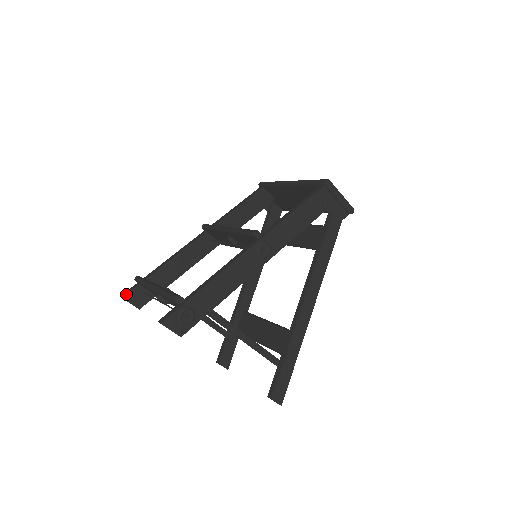
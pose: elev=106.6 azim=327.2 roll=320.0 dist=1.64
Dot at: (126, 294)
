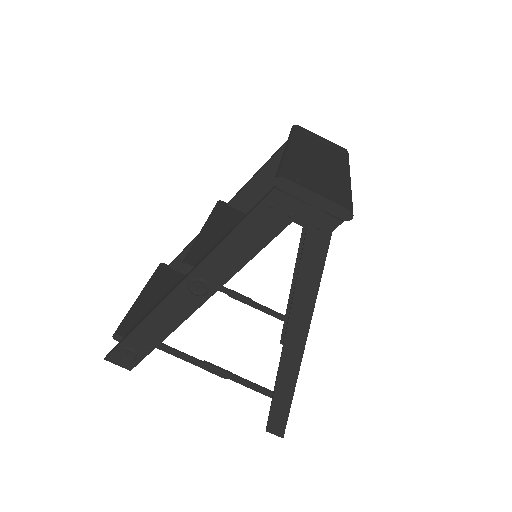
Dot at: occluded
